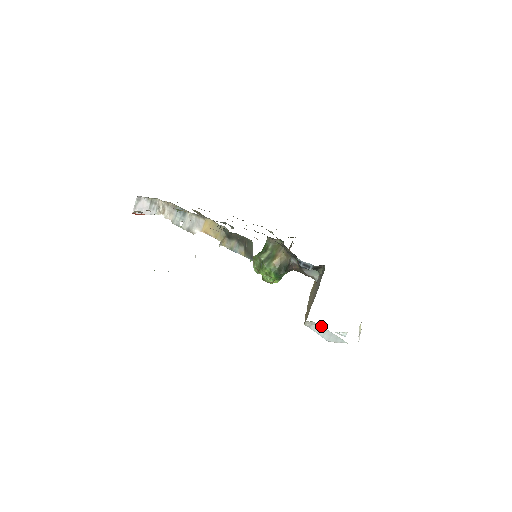
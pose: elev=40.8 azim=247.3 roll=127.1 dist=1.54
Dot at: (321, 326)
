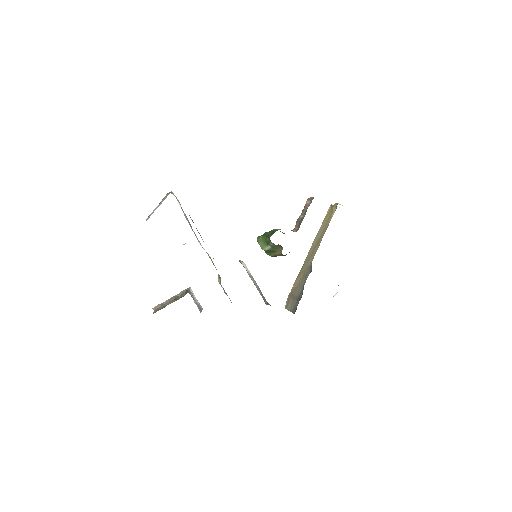
Dot at: occluded
